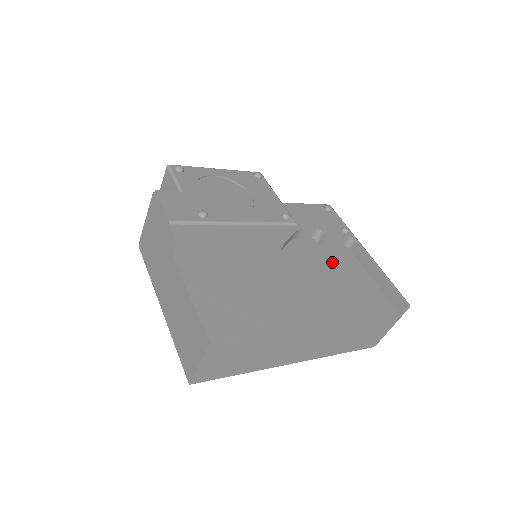
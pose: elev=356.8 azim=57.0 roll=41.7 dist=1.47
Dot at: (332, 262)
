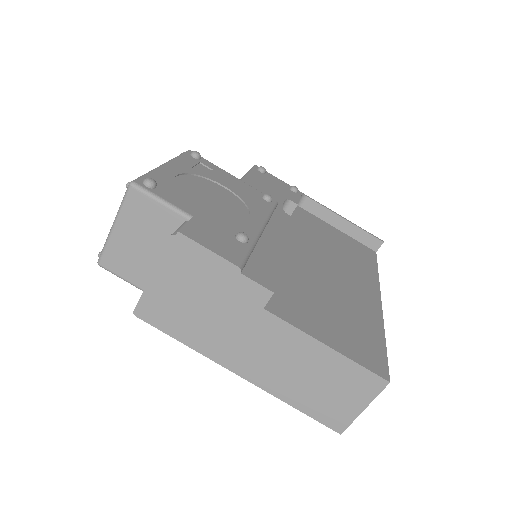
Dot at: (312, 229)
